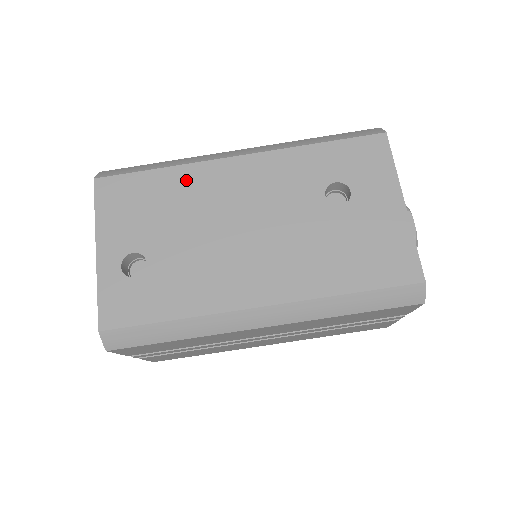
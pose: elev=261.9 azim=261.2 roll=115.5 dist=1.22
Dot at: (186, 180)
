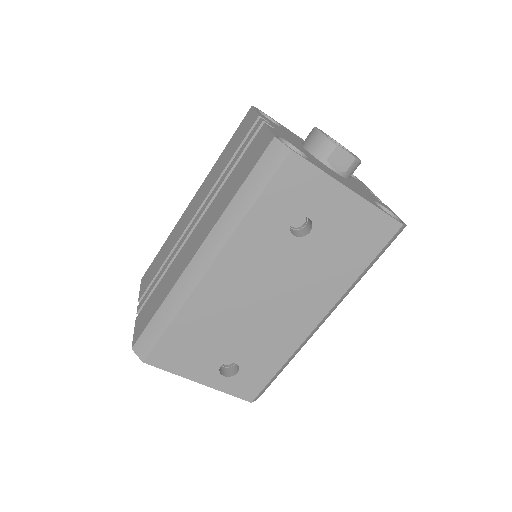
Dot at: (197, 311)
